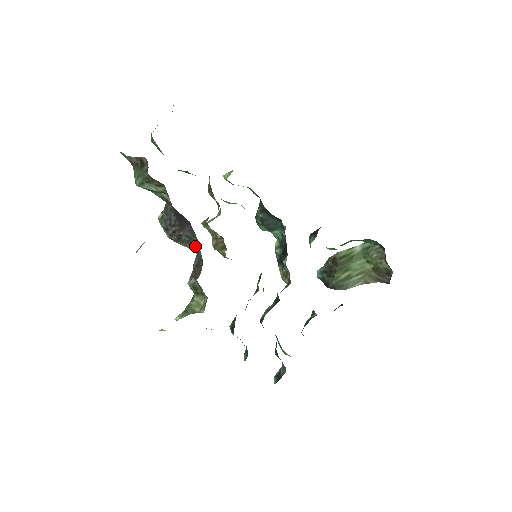
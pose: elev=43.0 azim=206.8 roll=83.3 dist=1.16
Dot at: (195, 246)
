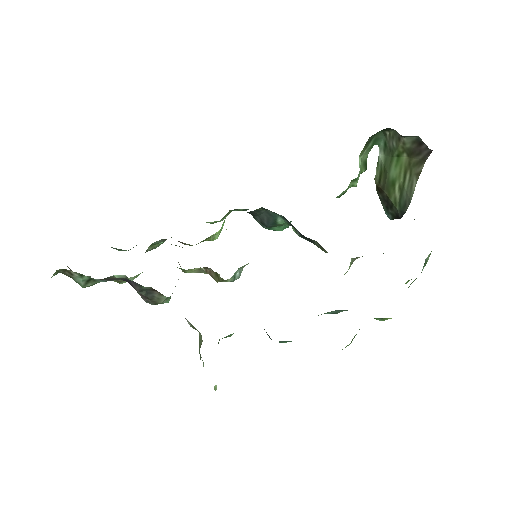
Dot at: (158, 293)
